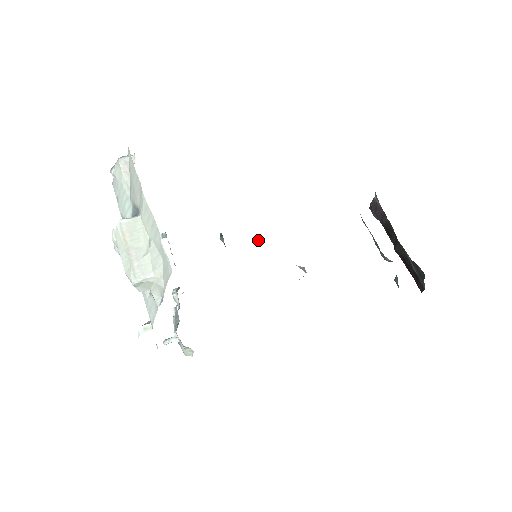
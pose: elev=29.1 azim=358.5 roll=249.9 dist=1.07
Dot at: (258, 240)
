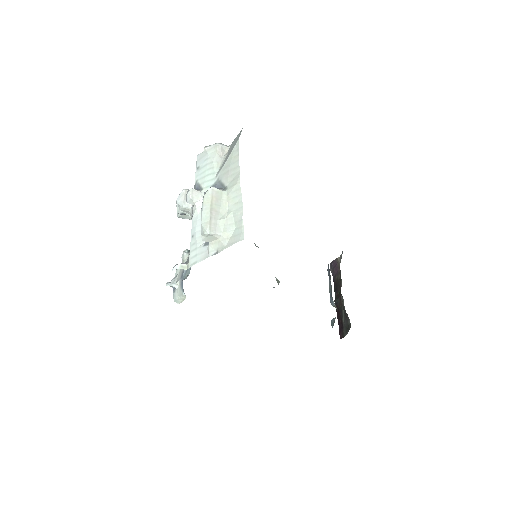
Dot at: (255, 245)
